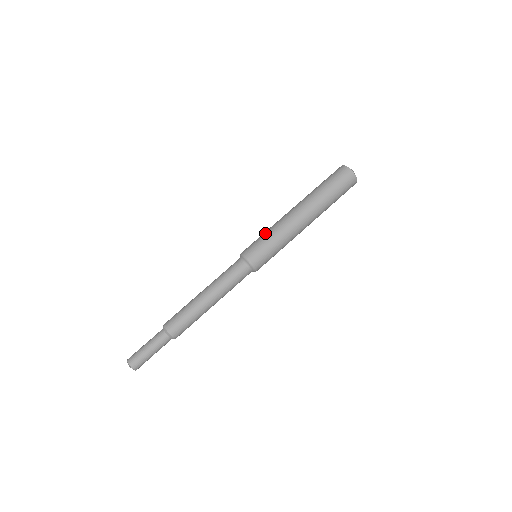
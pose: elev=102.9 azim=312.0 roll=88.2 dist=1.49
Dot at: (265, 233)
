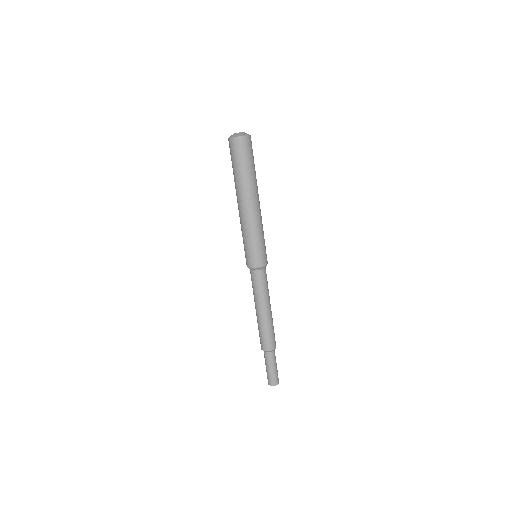
Dot at: (245, 240)
